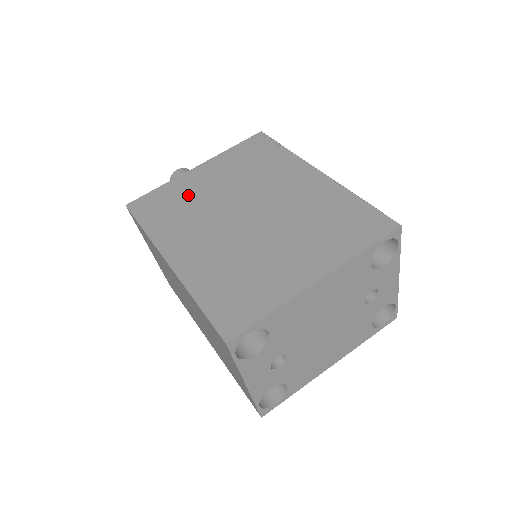
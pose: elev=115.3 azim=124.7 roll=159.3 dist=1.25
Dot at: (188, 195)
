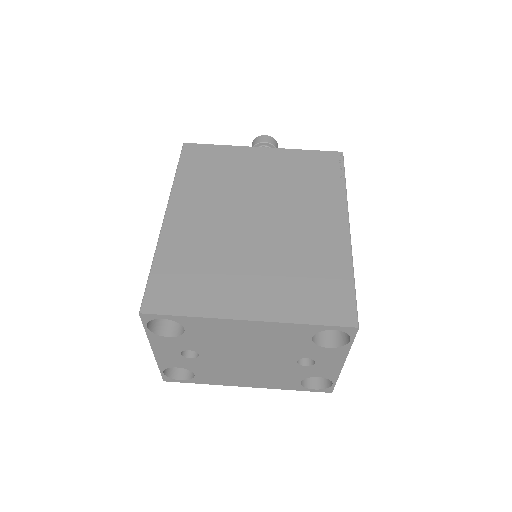
Dot at: (232, 169)
